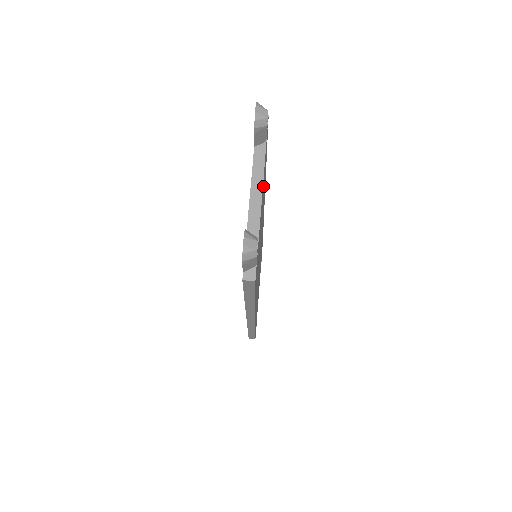
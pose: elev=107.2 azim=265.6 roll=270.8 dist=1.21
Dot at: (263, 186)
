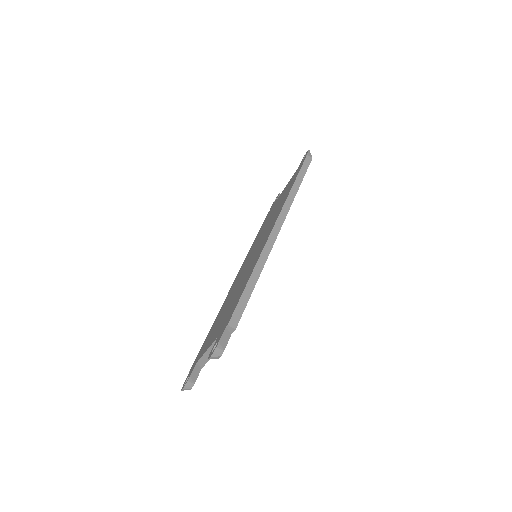
Dot at: occluded
